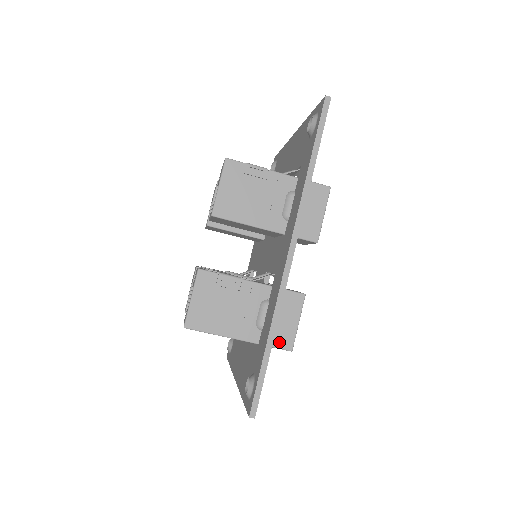
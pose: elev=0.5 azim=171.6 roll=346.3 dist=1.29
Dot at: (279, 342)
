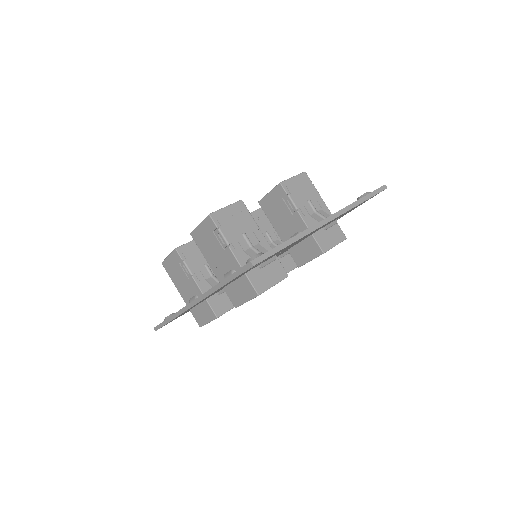
Dot at: (196, 317)
